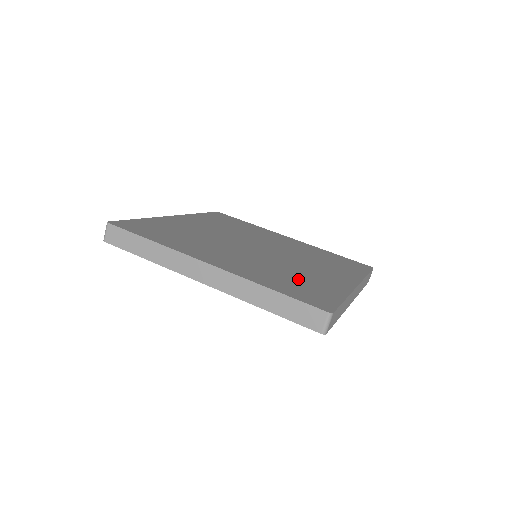
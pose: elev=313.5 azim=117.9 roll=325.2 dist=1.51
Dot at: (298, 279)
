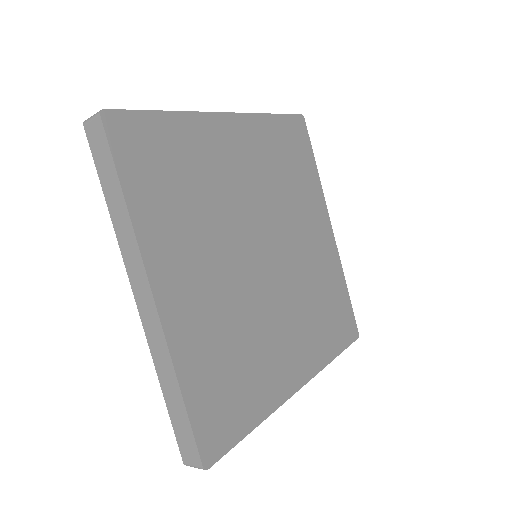
Dot at: (241, 364)
